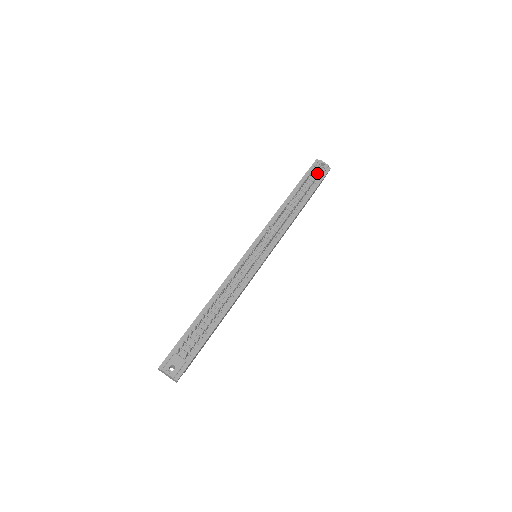
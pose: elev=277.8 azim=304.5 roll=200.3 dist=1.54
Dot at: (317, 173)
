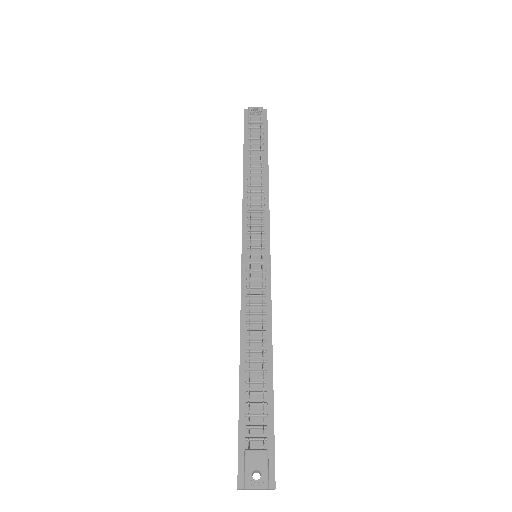
Dot at: (256, 122)
